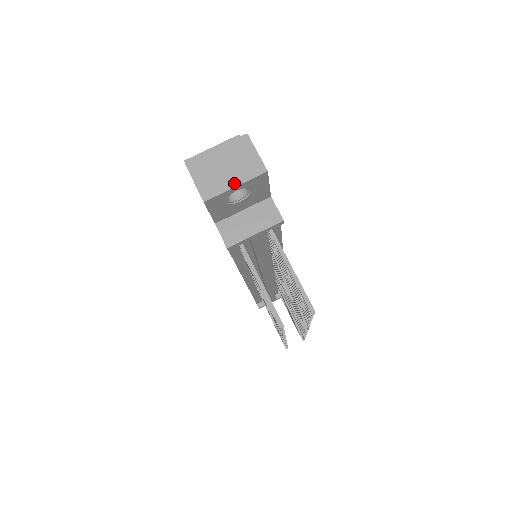
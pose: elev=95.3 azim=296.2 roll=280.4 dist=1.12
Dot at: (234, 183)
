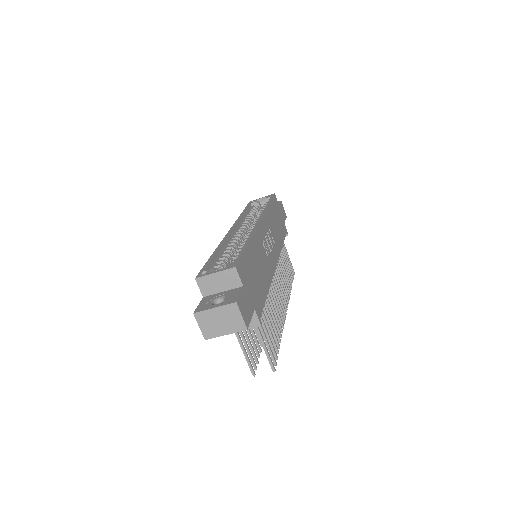
Dot at: (225, 333)
